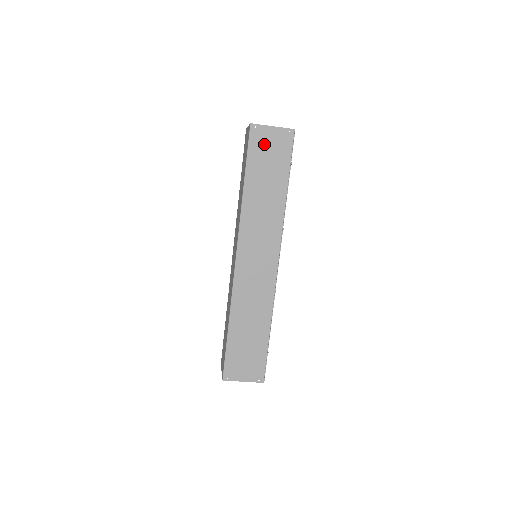
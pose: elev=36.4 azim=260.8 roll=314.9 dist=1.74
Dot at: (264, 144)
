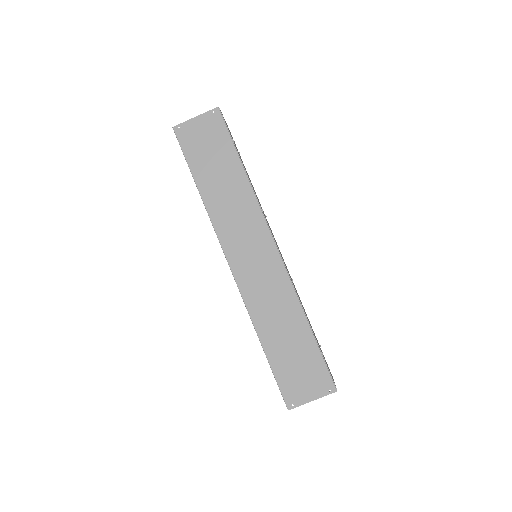
Dot at: (196, 138)
